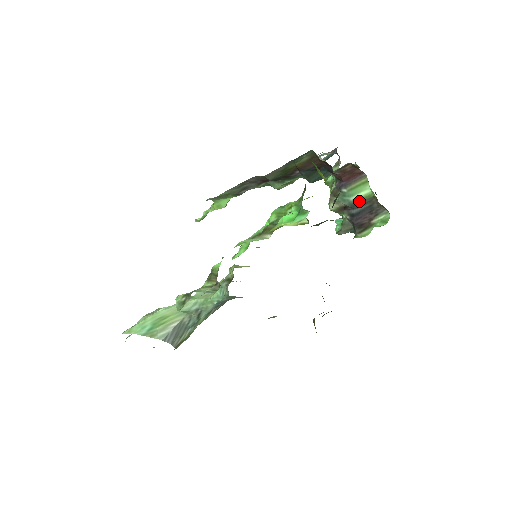
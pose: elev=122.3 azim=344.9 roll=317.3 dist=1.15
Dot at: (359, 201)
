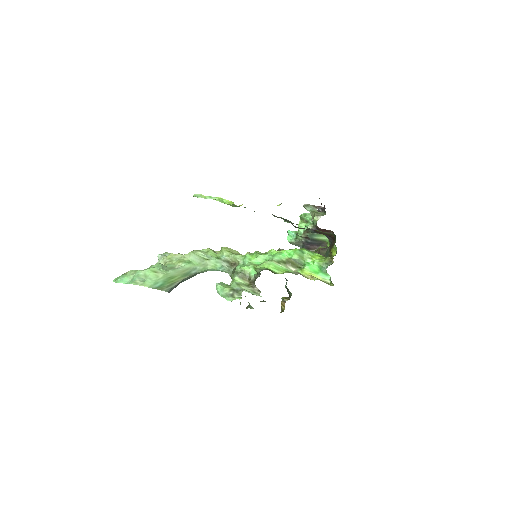
Dot at: (317, 239)
